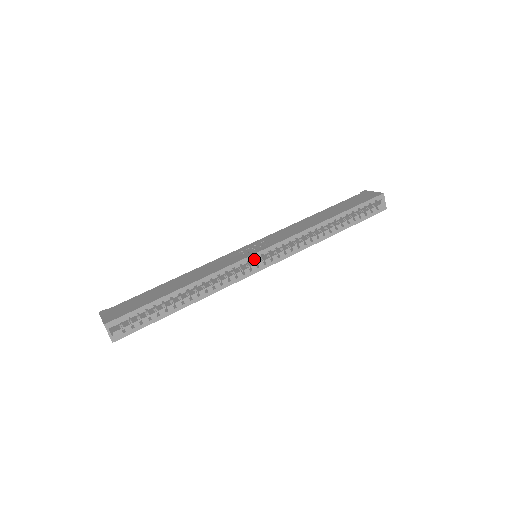
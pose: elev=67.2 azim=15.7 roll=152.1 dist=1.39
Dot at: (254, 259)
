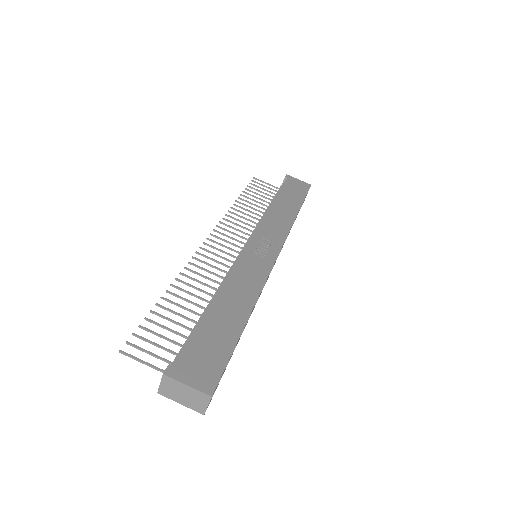
Dot at: occluded
